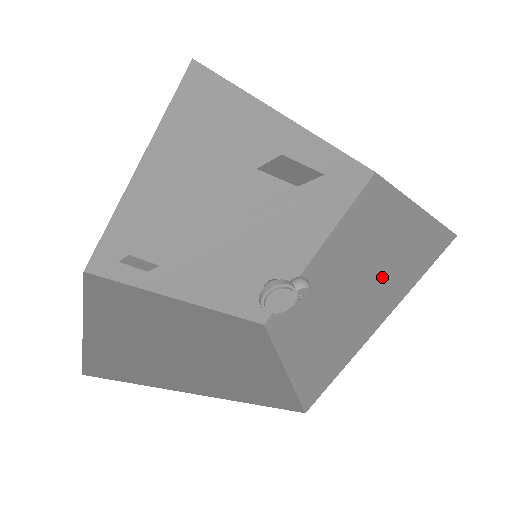
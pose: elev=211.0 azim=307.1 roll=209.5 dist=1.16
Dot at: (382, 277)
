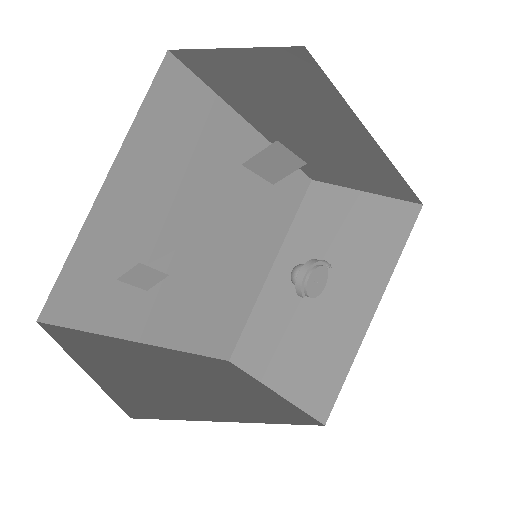
Dot at: (361, 263)
